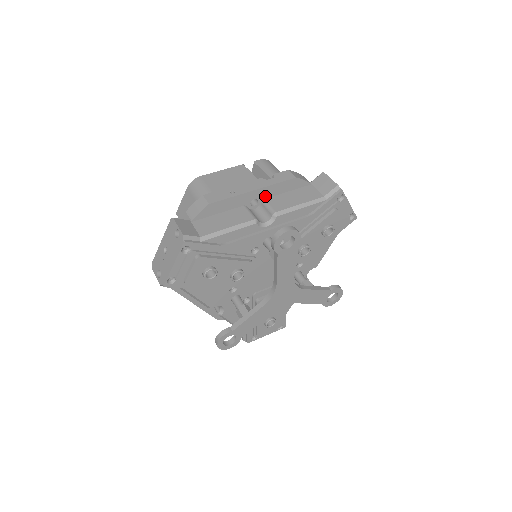
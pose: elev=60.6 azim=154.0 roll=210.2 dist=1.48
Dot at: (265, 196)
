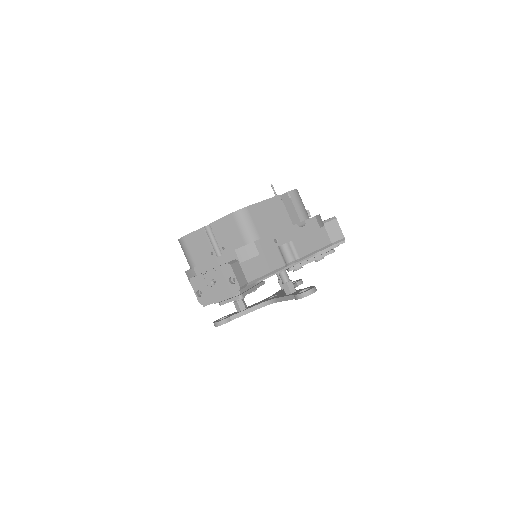
Dot at: (294, 239)
